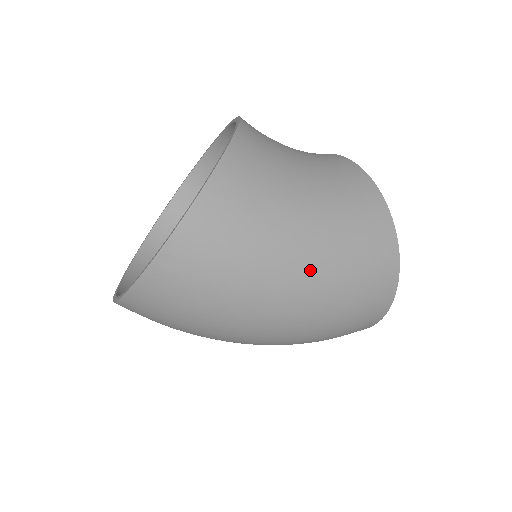
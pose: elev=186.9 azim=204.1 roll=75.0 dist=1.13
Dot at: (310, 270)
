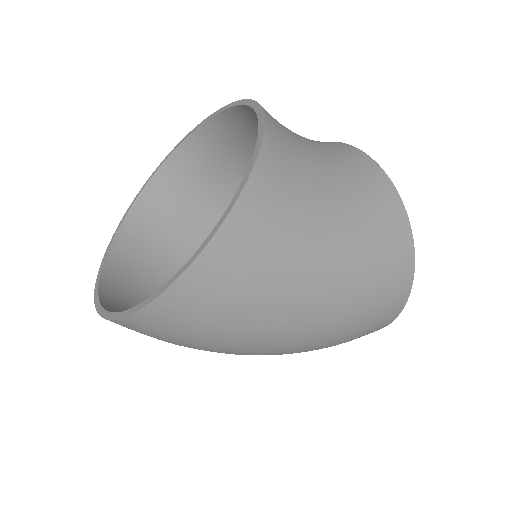
Dot at: (324, 306)
